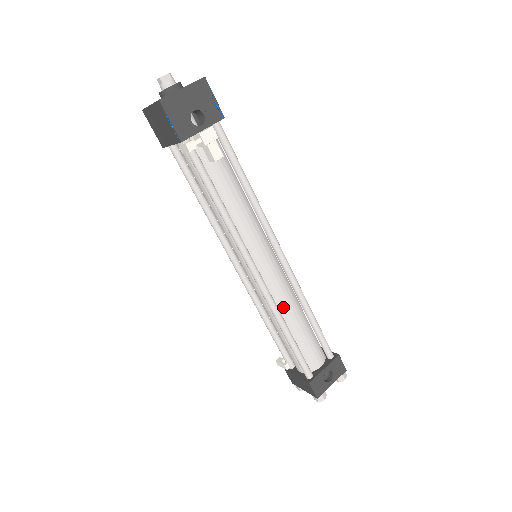
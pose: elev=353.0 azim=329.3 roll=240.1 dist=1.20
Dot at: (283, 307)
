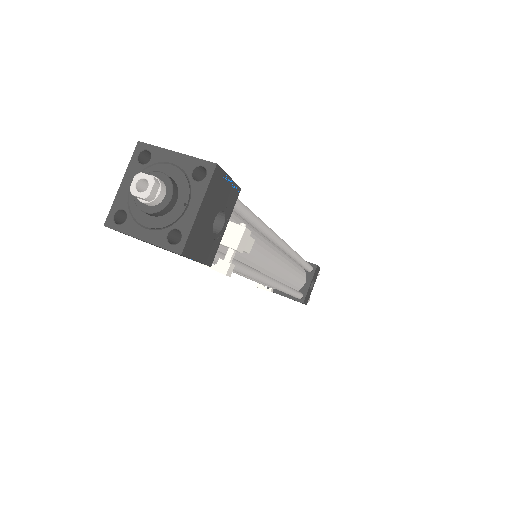
Dot at: (285, 278)
